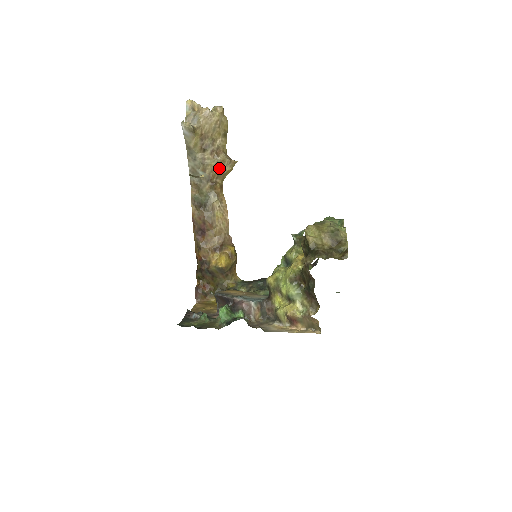
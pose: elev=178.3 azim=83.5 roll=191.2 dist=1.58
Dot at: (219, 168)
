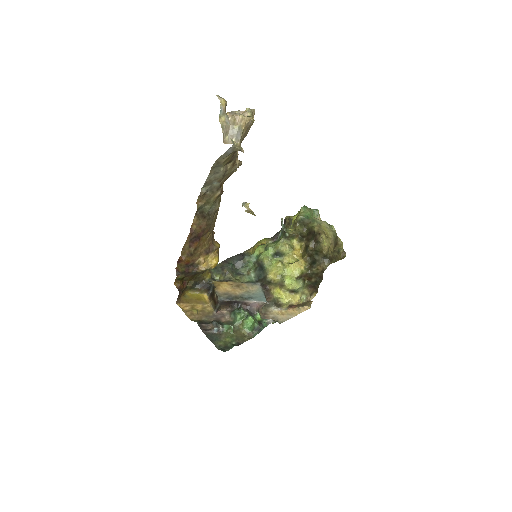
Dot at: (230, 174)
